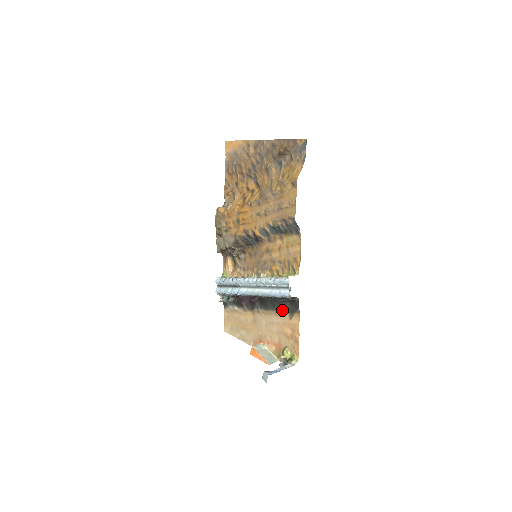
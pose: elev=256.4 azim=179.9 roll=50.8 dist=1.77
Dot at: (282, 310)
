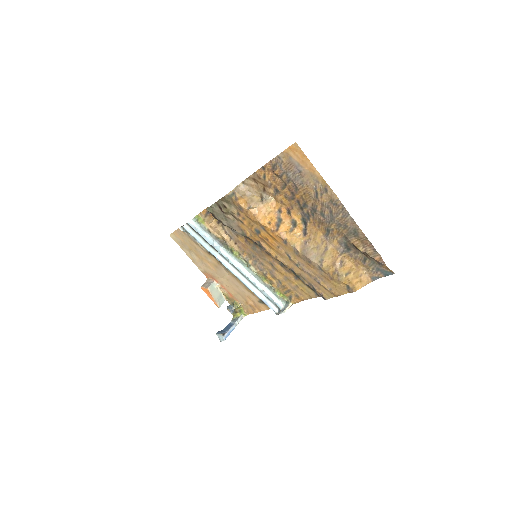
Dot at: occluded
